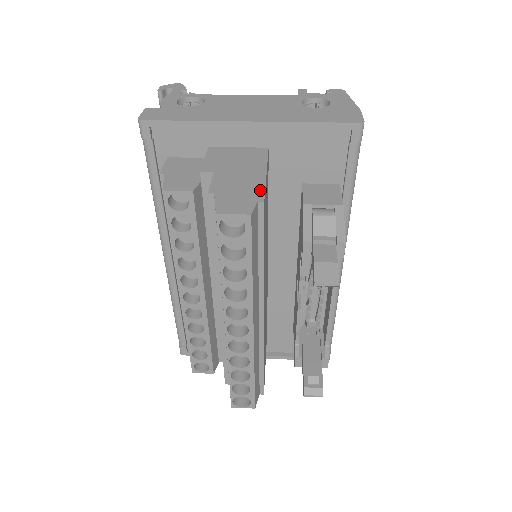
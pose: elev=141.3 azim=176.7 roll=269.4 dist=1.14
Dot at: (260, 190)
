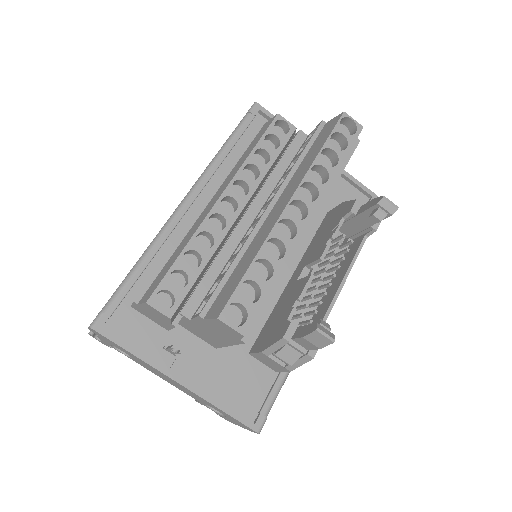
Dot at: occluded
